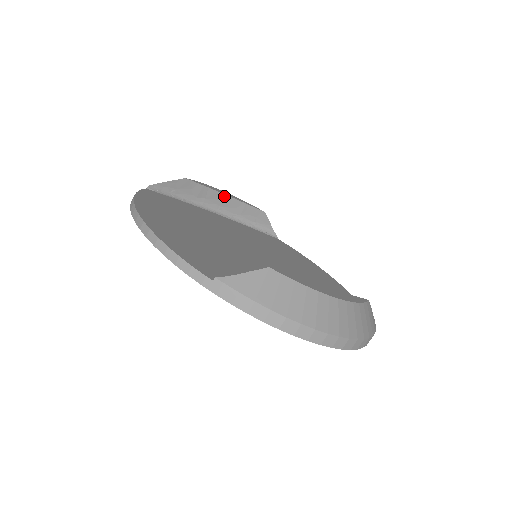
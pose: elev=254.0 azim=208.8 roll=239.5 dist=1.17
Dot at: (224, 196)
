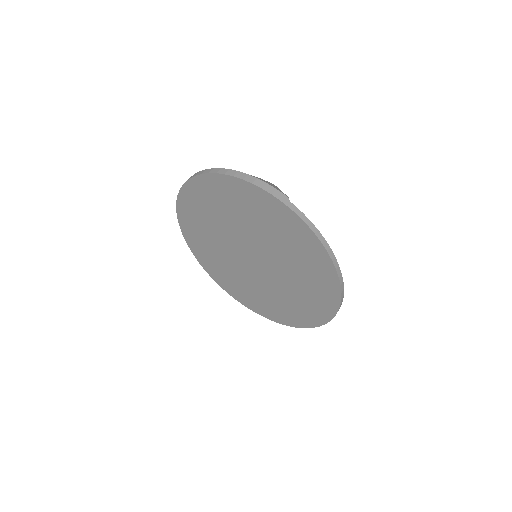
Dot at: occluded
